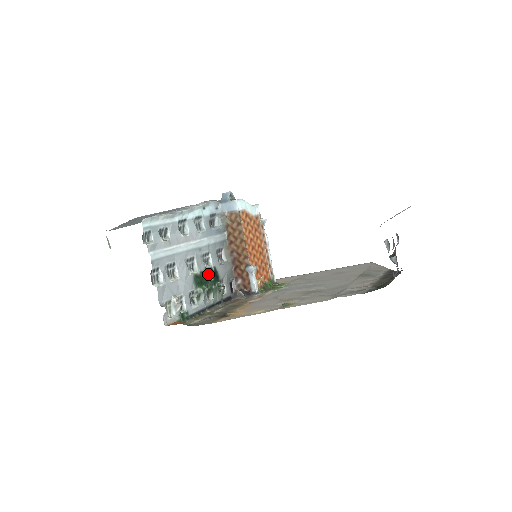
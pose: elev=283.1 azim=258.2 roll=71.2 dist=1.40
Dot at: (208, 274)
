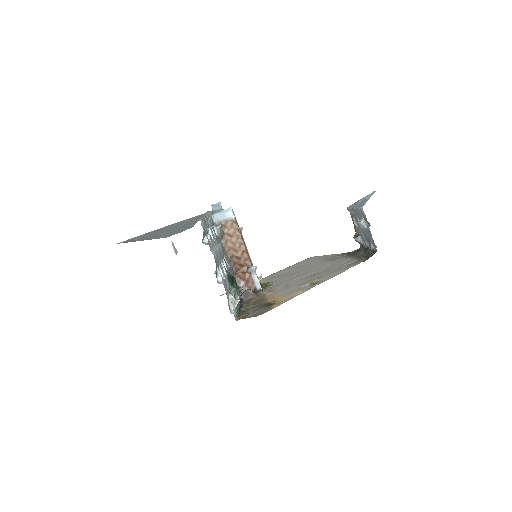
Dot at: (231, 276)
